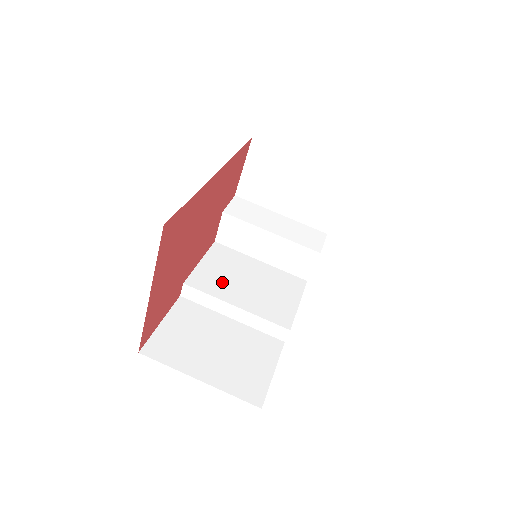
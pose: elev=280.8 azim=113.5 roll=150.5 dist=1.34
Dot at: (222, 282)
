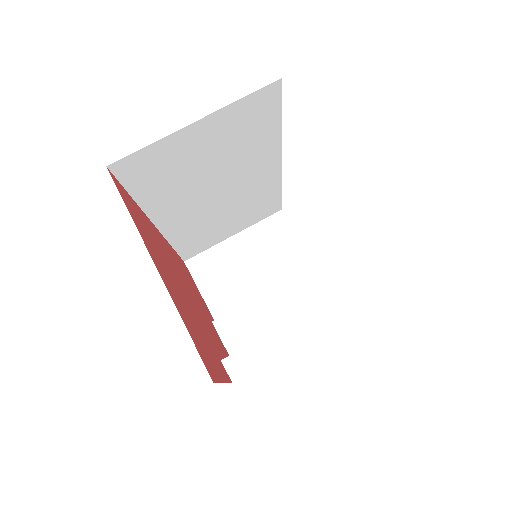
Dot at: occluded
